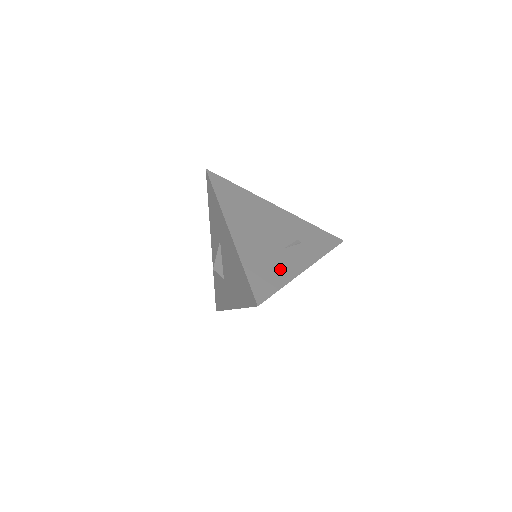
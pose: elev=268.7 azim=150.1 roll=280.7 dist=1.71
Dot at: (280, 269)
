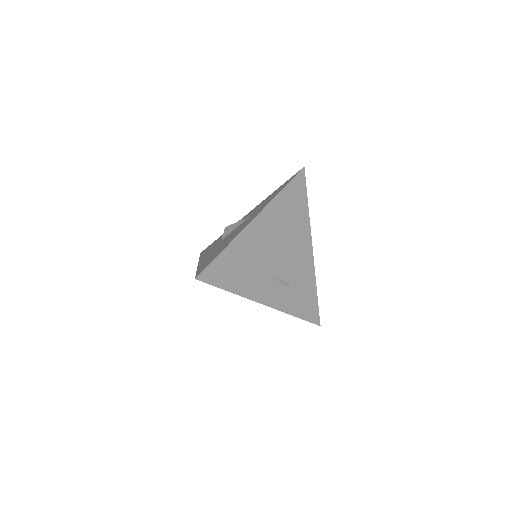
Dot at: (247, 281)
